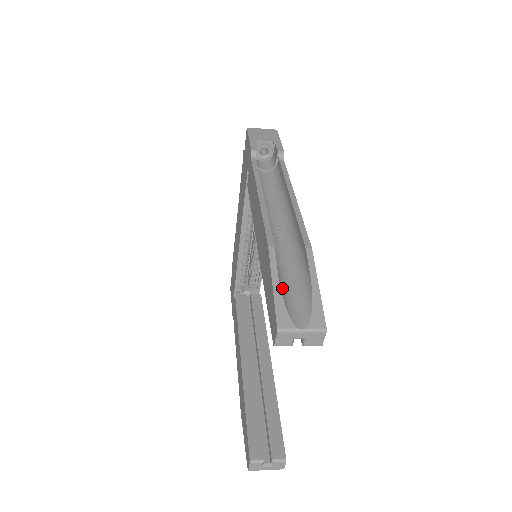
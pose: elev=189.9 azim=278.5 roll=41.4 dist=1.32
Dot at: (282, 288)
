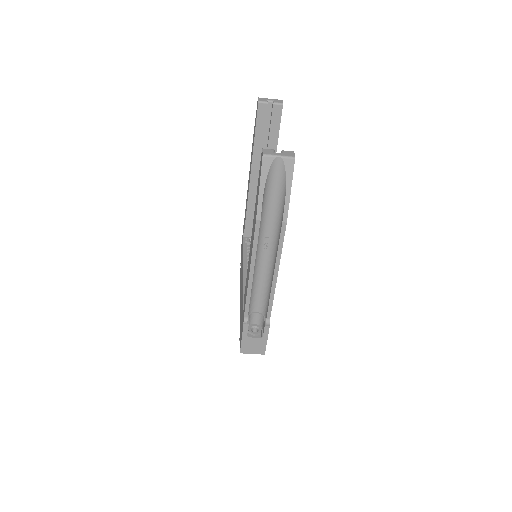
Dot at: occluded
